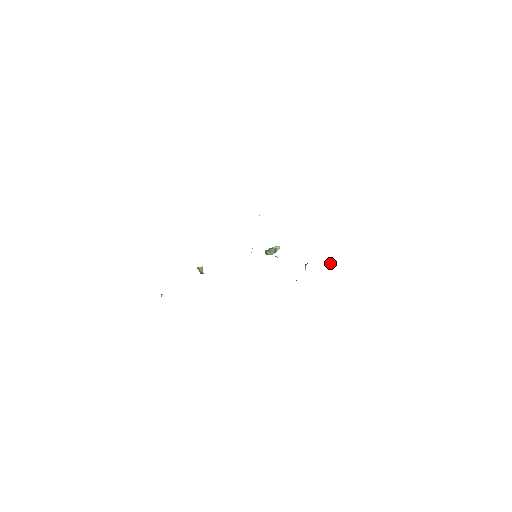
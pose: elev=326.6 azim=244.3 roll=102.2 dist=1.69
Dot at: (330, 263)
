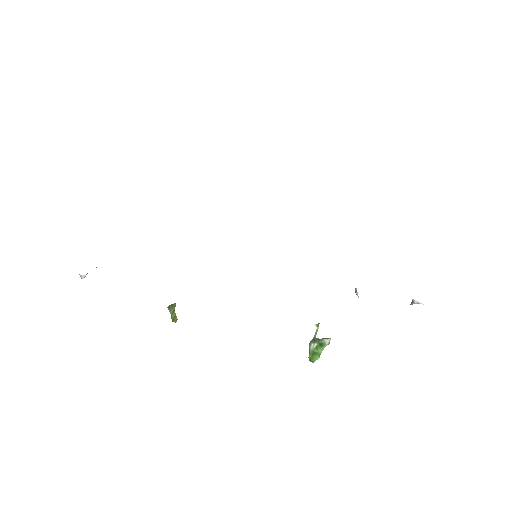
Dot at: occluded
